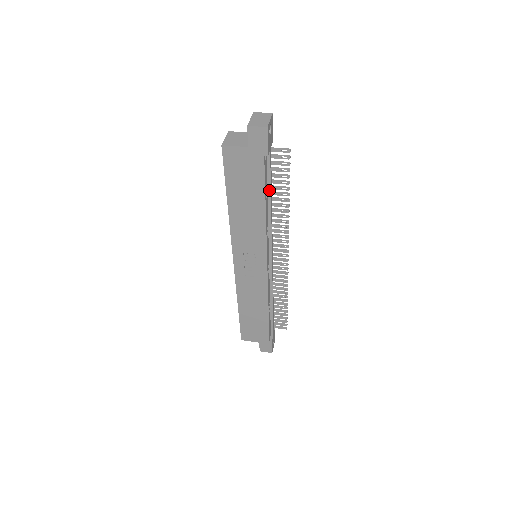
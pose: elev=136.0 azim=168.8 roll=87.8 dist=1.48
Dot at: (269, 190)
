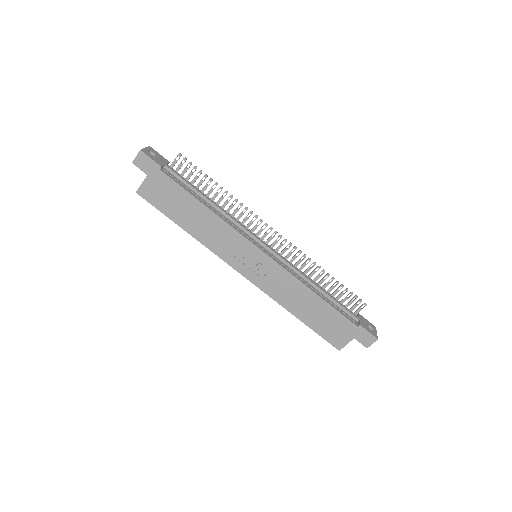
Dot at: (197, 193)
